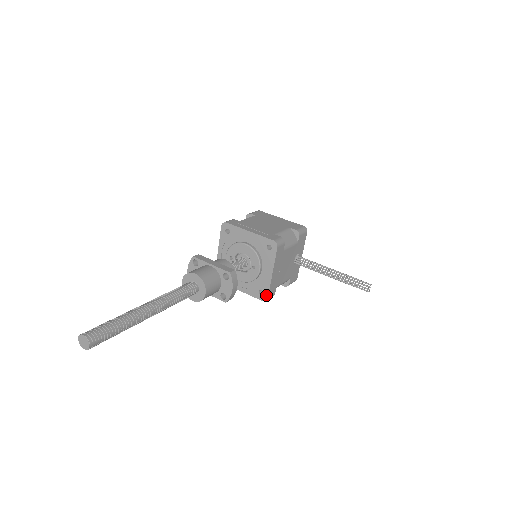
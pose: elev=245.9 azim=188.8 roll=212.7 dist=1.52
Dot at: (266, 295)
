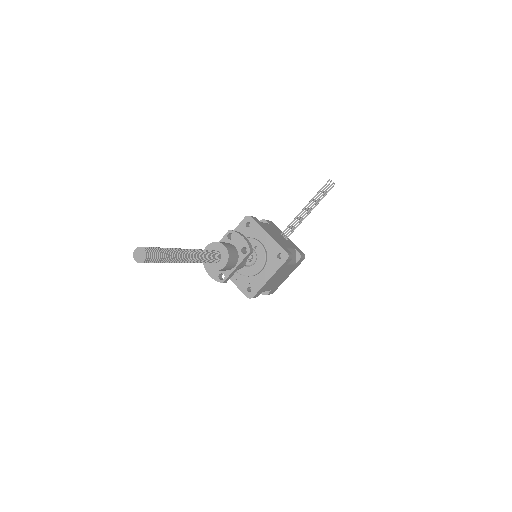
Dot at: (284, 252)
